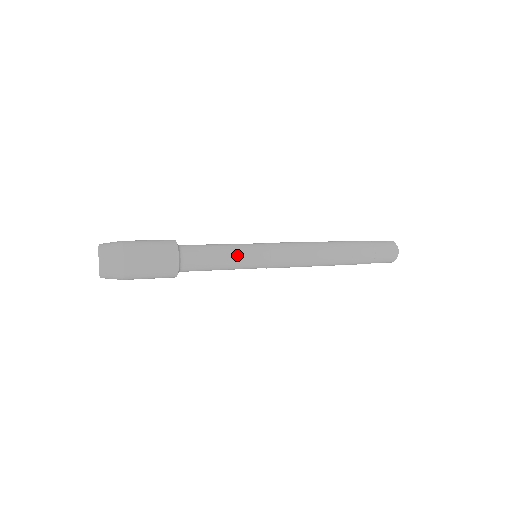
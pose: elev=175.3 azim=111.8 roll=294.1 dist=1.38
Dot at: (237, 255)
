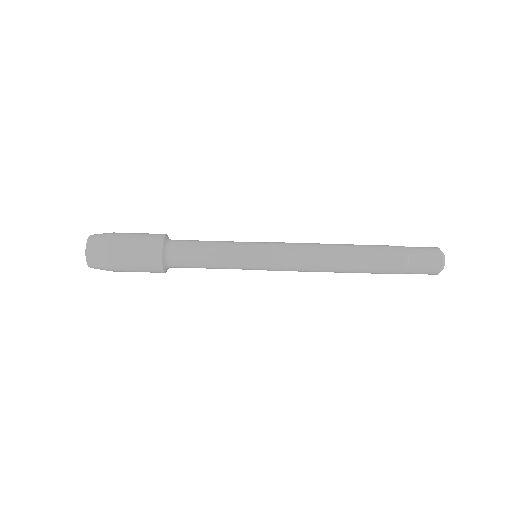
Dot at: (229, 246)
